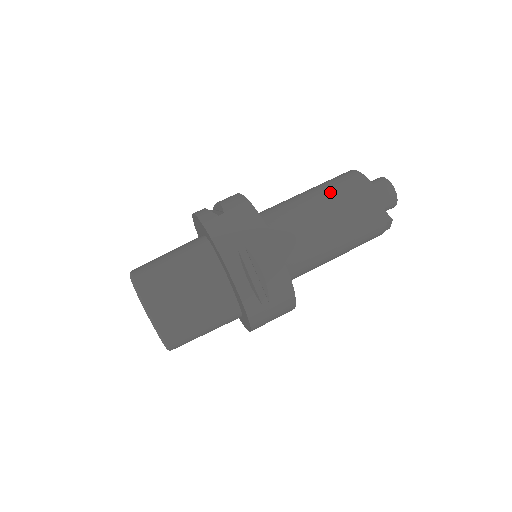
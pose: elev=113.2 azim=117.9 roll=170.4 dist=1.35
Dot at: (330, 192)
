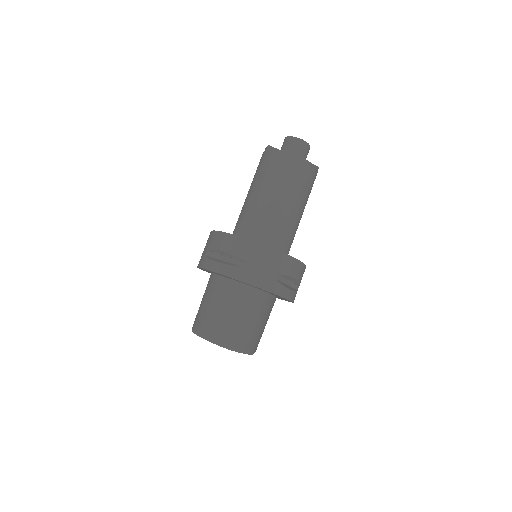
Dot at: (282, 184)
